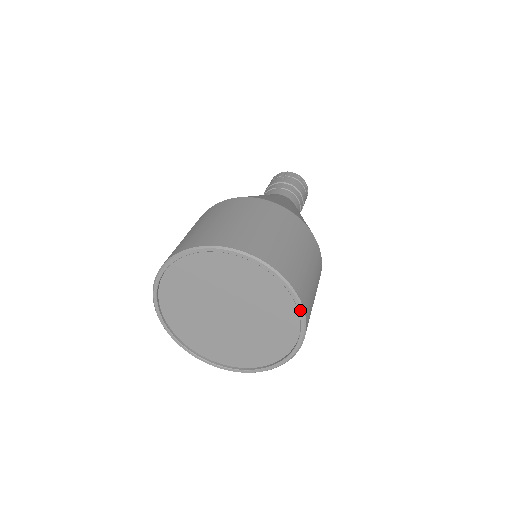
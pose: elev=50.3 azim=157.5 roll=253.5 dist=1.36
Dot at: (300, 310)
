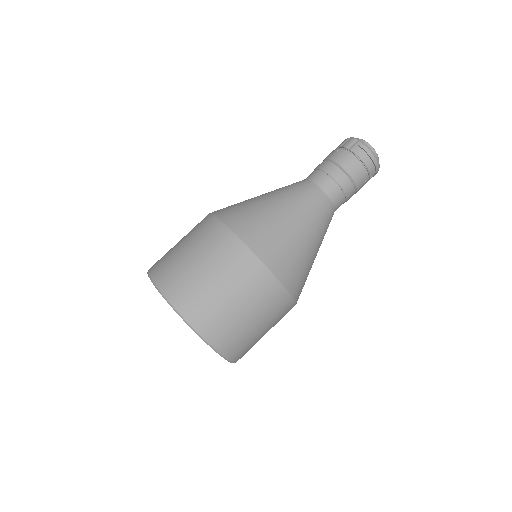
Dot at: (205, 341)
